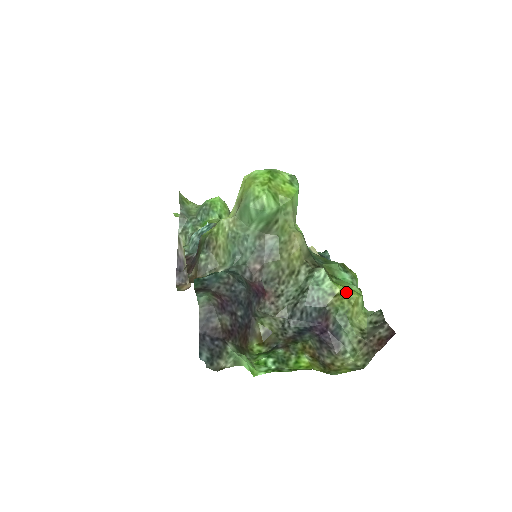
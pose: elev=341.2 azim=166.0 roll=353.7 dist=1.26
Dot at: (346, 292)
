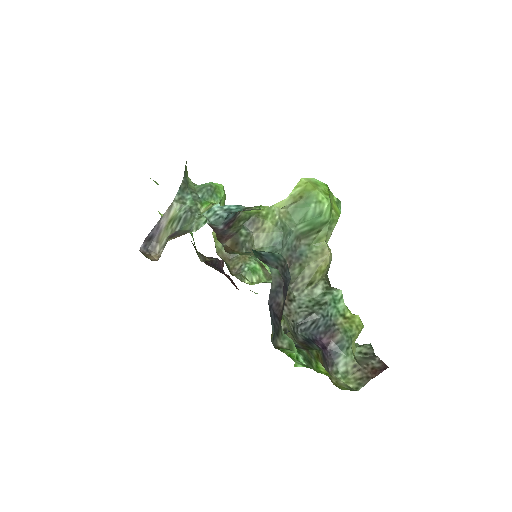
Dot at: (356, 318)
